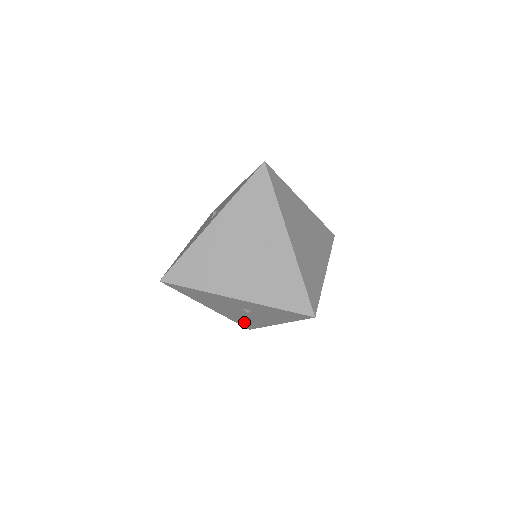
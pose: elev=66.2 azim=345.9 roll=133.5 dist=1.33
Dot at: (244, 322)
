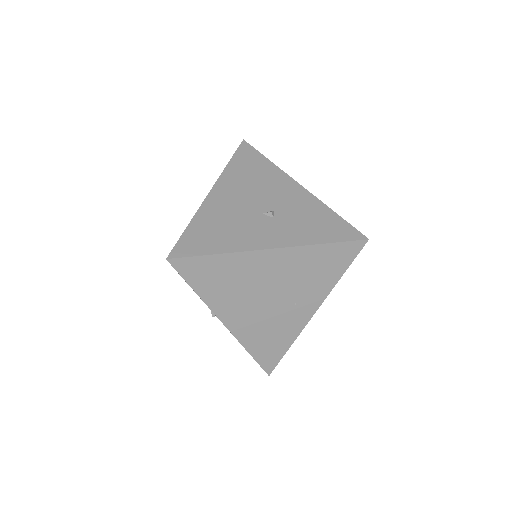
Dot at: occluded
